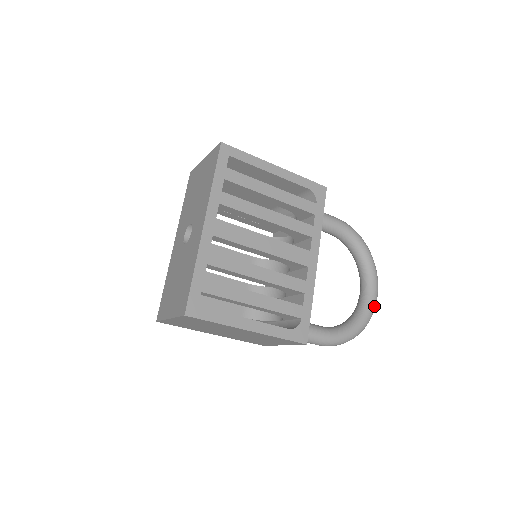
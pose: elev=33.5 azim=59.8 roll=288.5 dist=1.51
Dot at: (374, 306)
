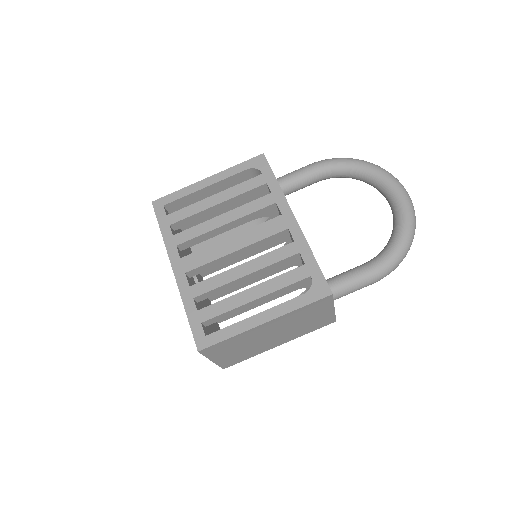
Dot at: (407, 203)
